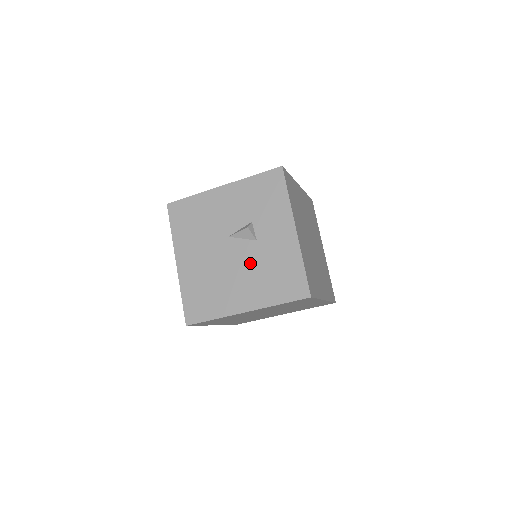
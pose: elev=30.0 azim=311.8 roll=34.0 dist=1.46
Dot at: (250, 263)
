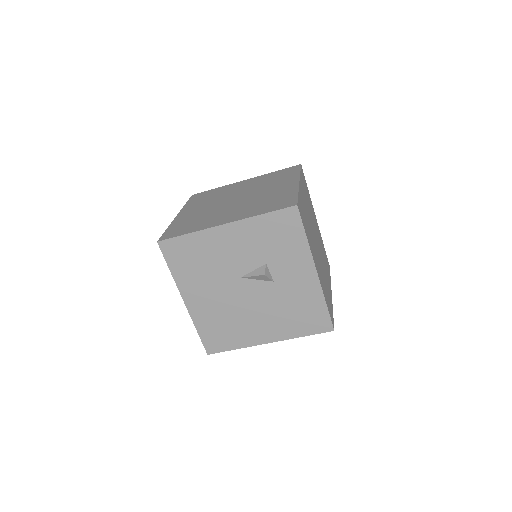
Dot at: (269, 302)
